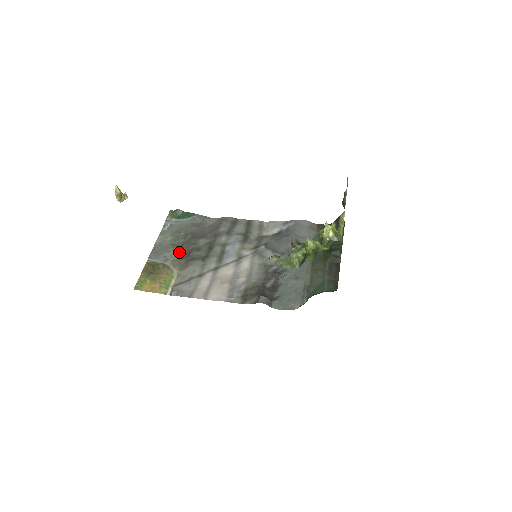
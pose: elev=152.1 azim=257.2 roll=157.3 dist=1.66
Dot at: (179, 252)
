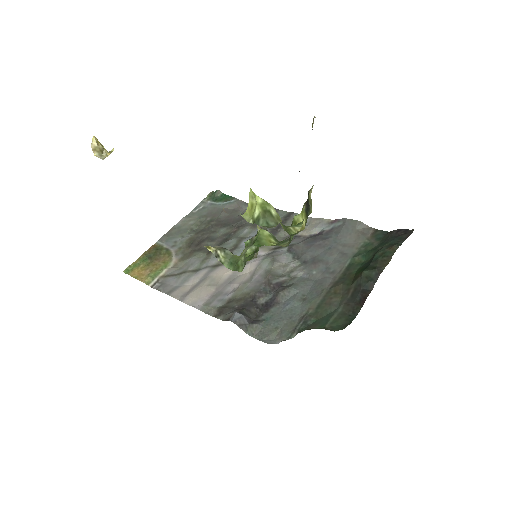
Dot at: (192, 239)
